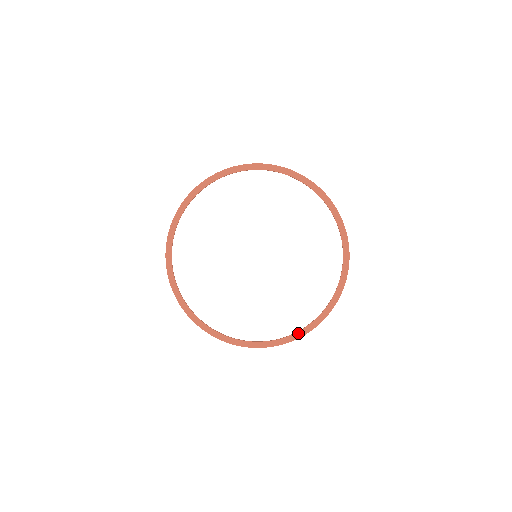
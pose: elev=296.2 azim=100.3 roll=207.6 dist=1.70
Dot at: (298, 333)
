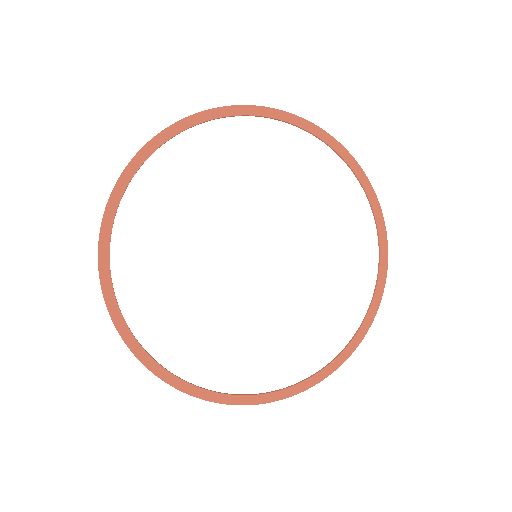
Dot at: (338, 359)
